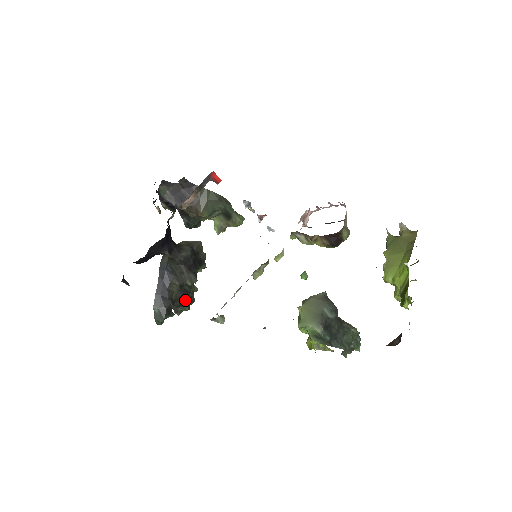
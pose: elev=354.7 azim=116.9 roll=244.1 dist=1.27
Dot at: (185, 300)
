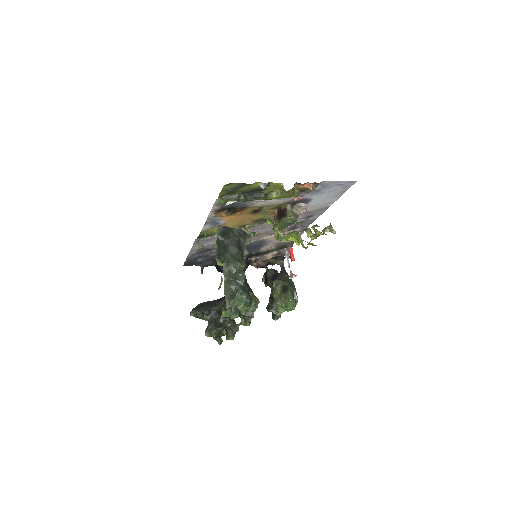
Dot at: (217, 322)
